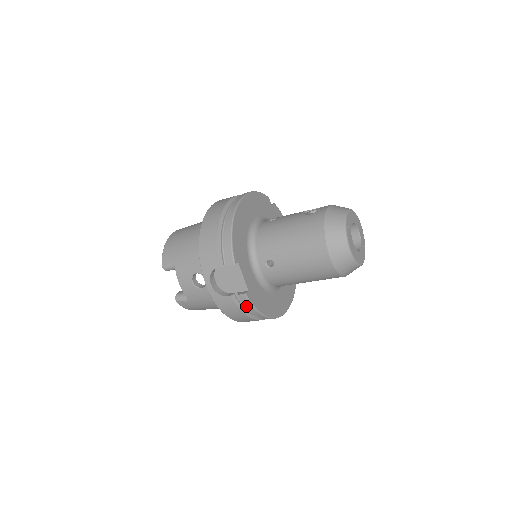
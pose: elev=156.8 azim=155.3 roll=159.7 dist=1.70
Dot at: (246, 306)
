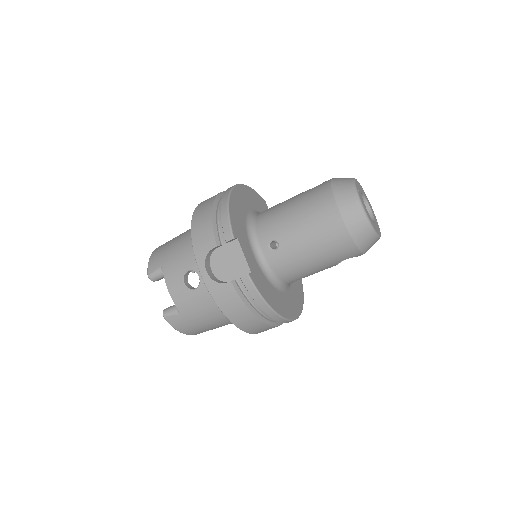
Dot at: (250, 293)
